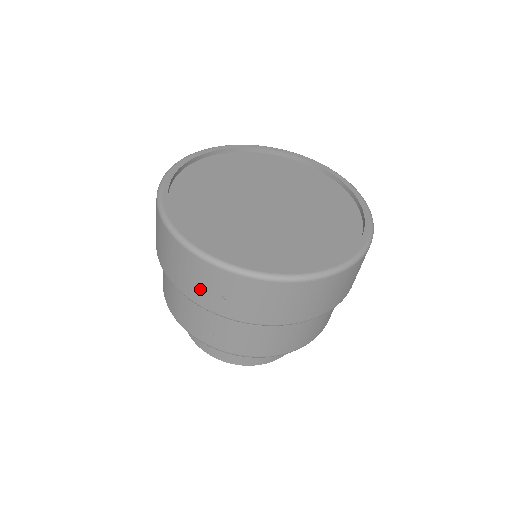
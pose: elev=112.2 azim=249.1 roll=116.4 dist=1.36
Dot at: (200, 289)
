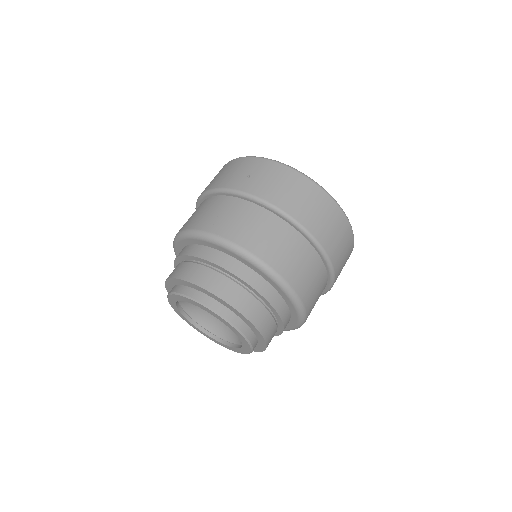
Dot at: (233, 176)
